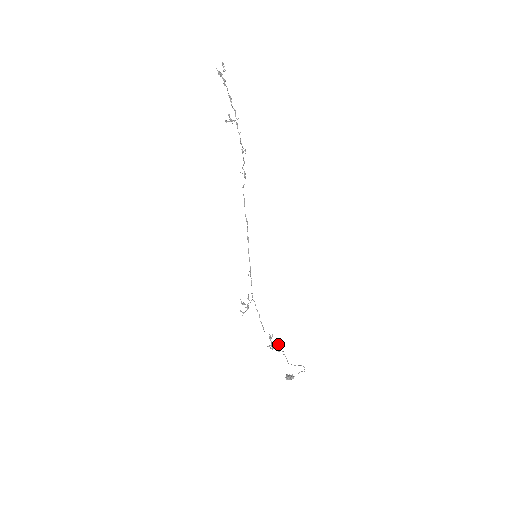
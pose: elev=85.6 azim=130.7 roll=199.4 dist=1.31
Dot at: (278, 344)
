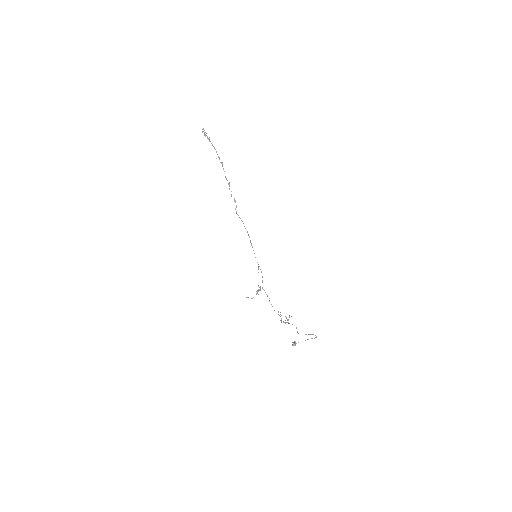
Dot at: (288, 319)
